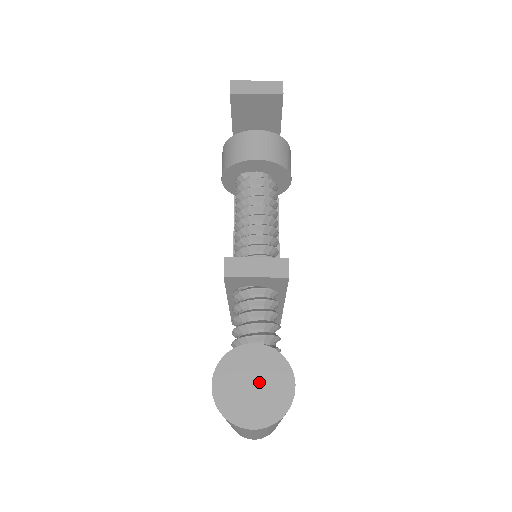
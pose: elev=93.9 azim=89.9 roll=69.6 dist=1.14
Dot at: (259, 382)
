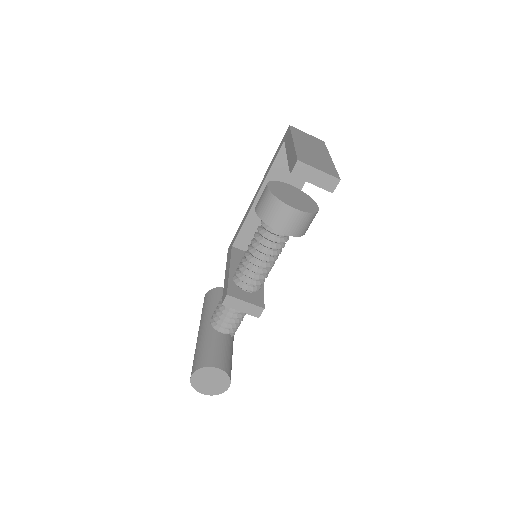
Dot at: (213, 382)
